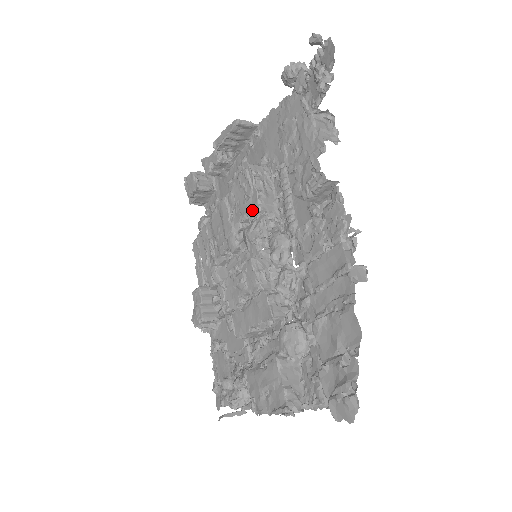
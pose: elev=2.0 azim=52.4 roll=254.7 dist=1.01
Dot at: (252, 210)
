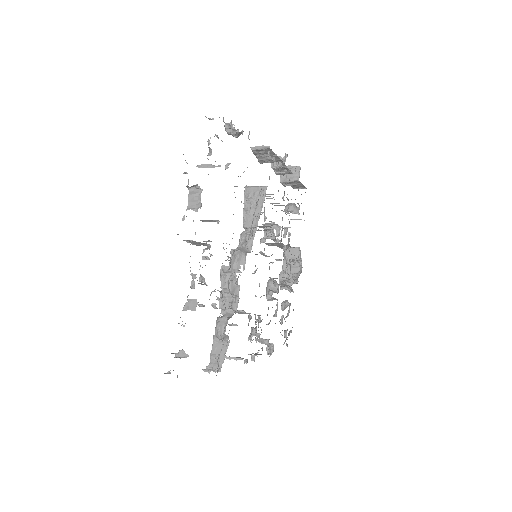
Dot at: occluded
